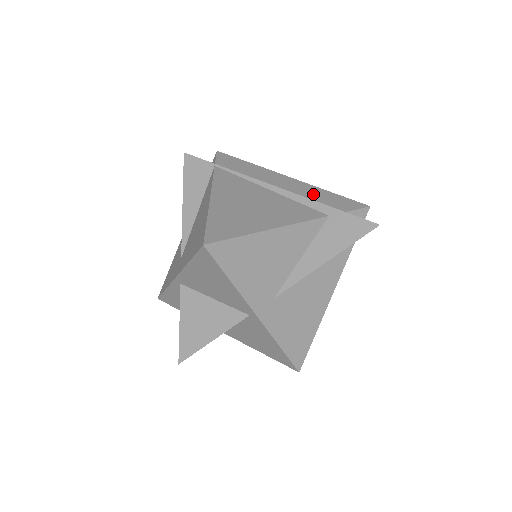
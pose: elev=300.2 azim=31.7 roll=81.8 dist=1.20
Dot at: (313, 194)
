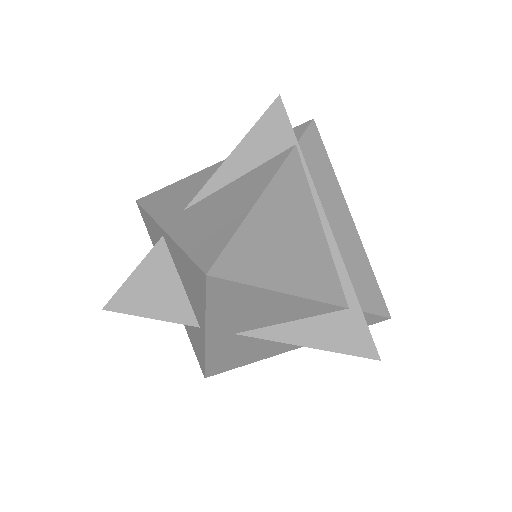
Dot at: (356, 264)
